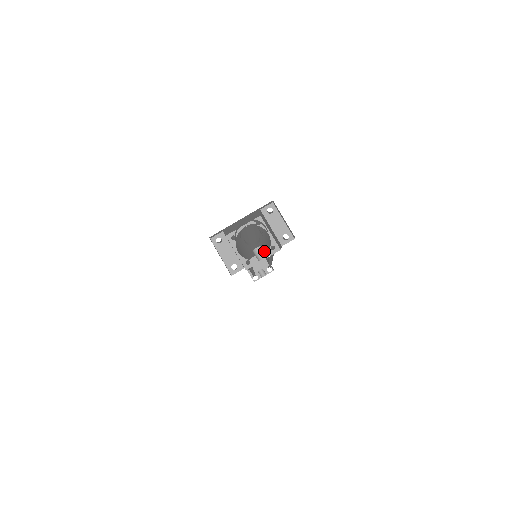
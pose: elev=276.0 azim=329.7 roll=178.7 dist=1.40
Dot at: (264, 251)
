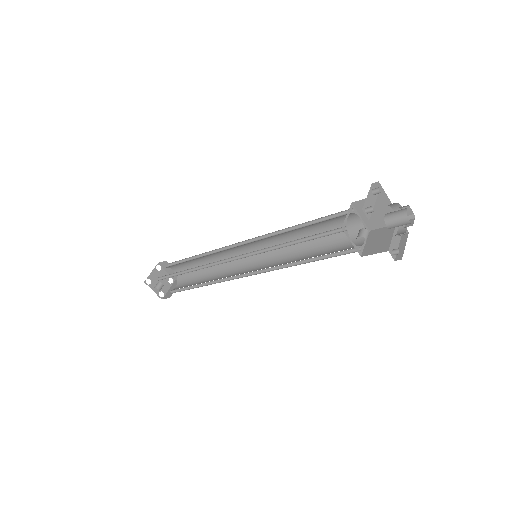
Dot at: occluded
